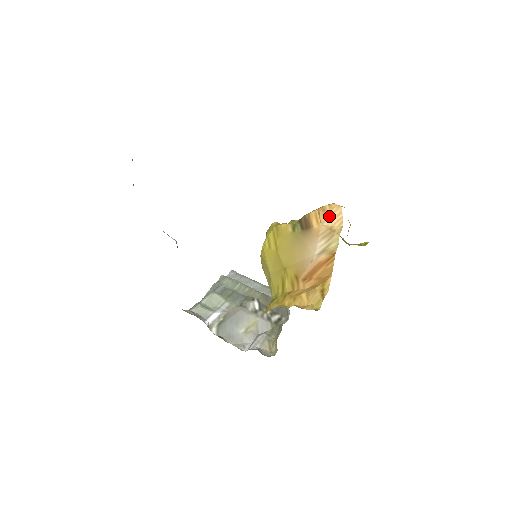
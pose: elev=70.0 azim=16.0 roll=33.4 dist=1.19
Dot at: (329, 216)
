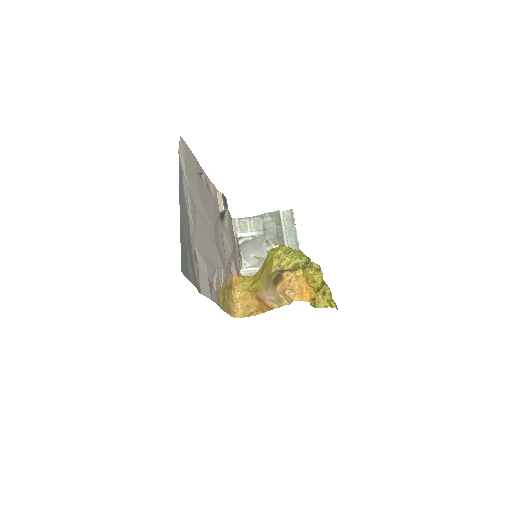
Dot at: (285, 295)
